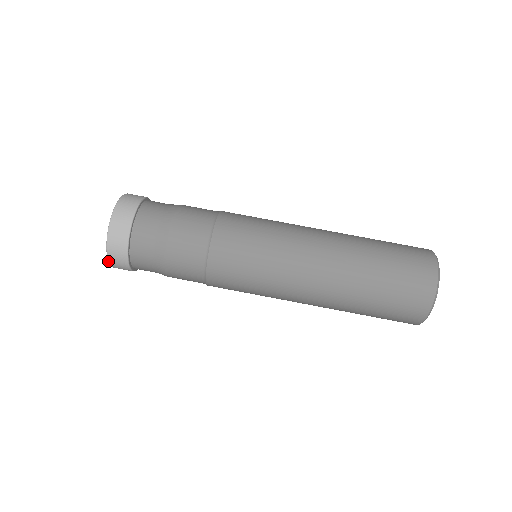
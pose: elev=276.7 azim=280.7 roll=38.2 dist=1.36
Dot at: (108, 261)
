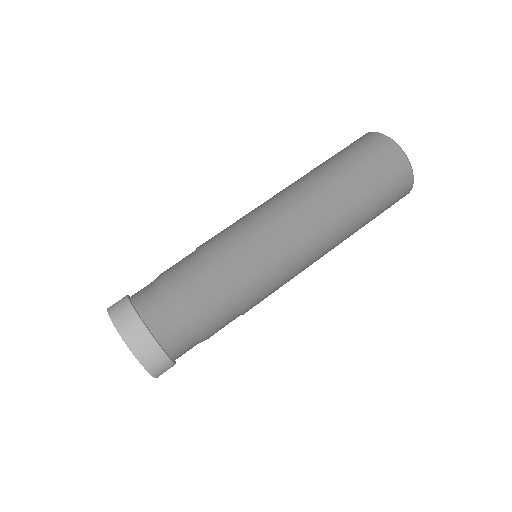
Dot at: occluded
